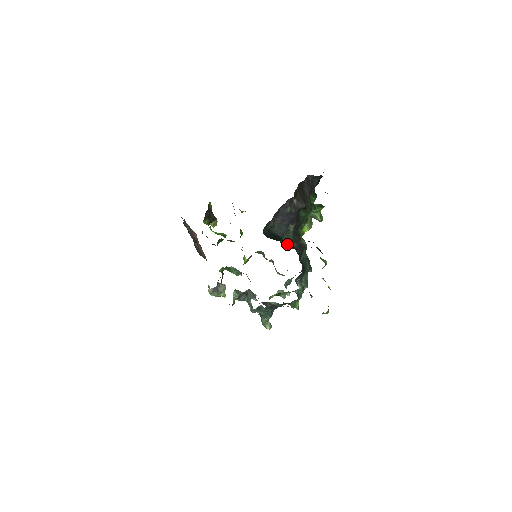
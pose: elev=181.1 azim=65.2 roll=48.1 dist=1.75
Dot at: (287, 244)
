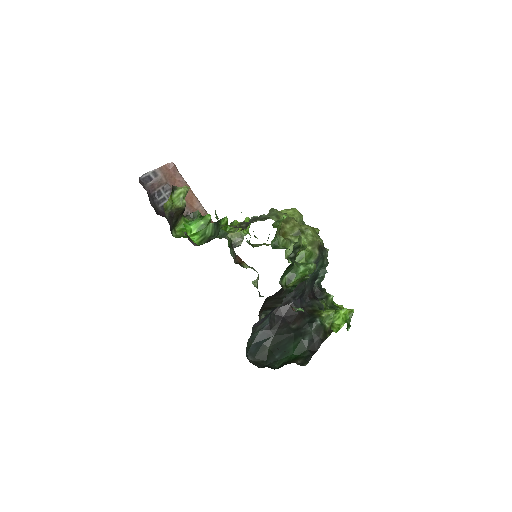
Dot at: (281, 304)
